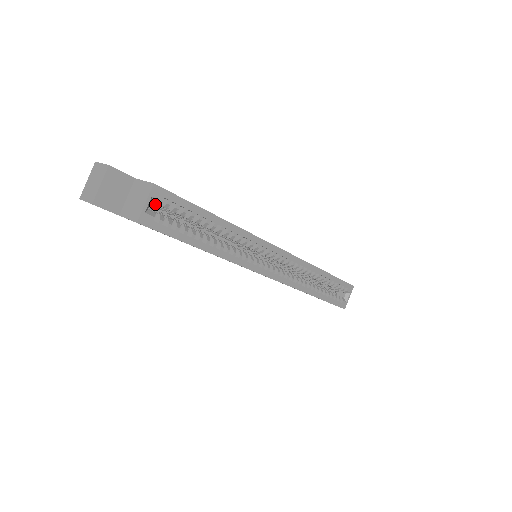
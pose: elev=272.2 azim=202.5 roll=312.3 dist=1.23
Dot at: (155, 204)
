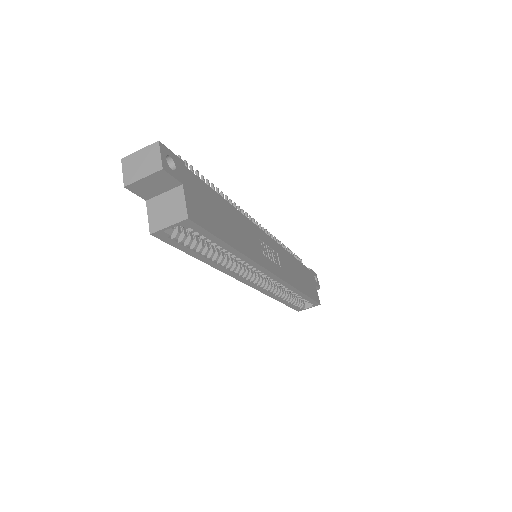
Dot at: occluded
